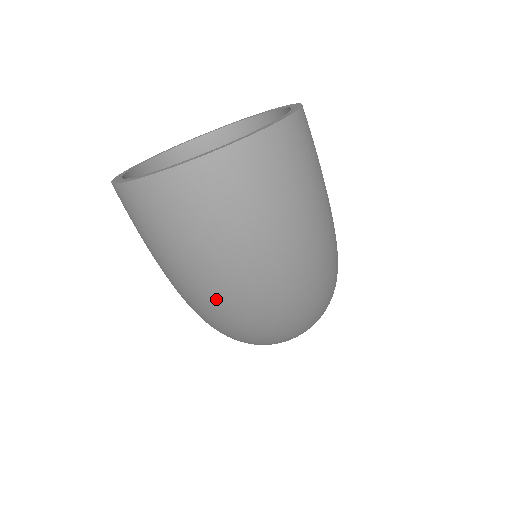
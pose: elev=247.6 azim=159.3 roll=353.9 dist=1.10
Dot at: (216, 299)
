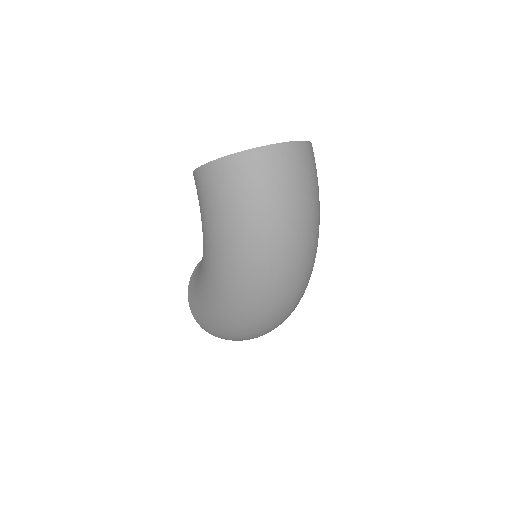
Dot at: (262, 245)
